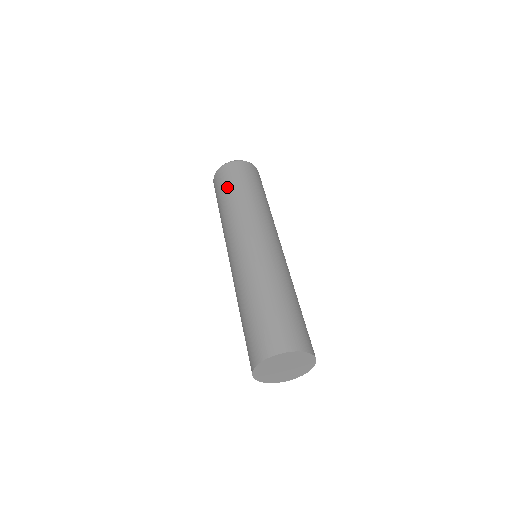
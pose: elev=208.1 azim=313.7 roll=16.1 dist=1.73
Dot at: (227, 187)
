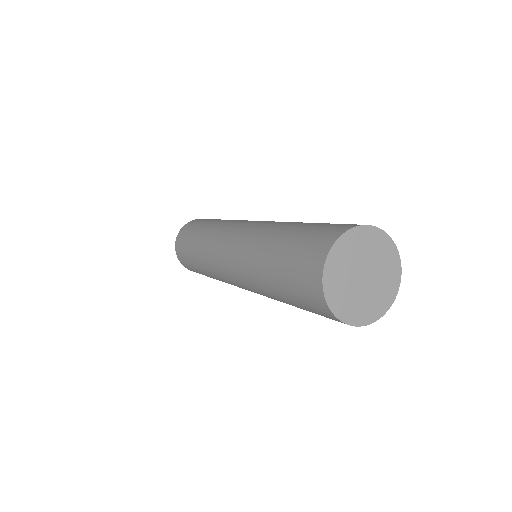
Dot at: (199, 225)
